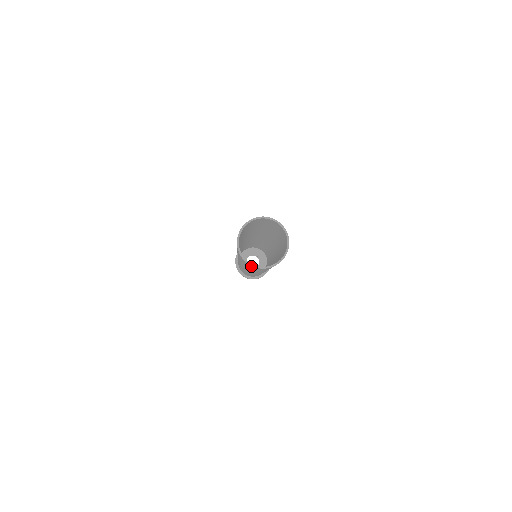
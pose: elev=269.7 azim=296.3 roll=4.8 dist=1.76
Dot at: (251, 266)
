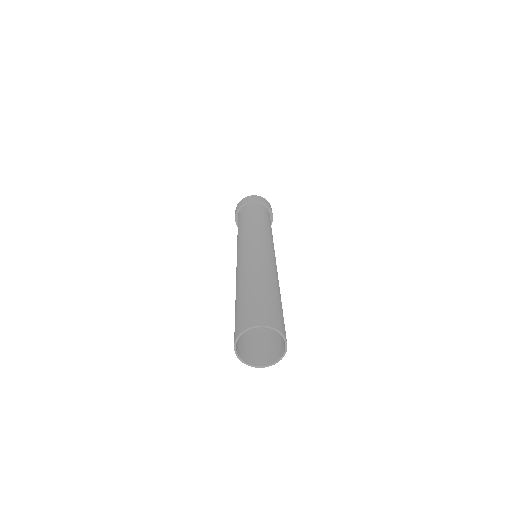
Dot at: (270, 359)
